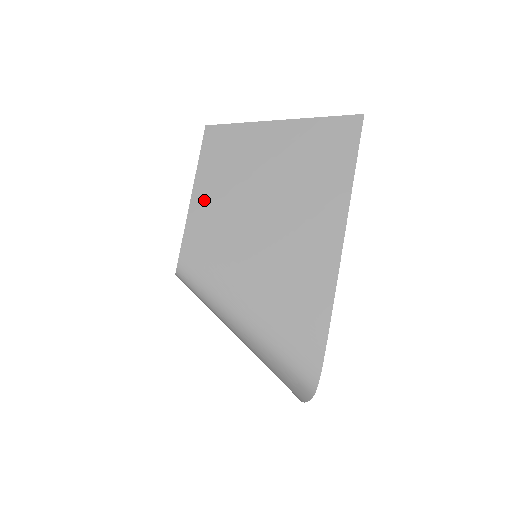
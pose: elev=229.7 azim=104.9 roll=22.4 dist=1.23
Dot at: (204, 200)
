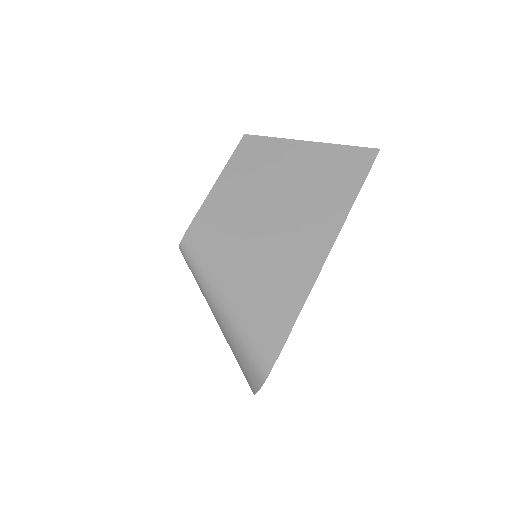
Dot at: (223, 191)
